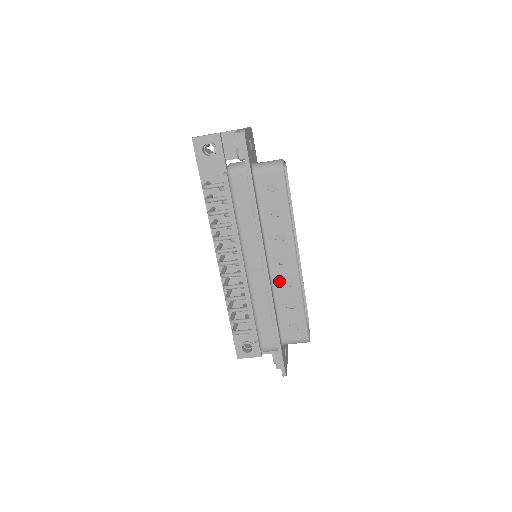
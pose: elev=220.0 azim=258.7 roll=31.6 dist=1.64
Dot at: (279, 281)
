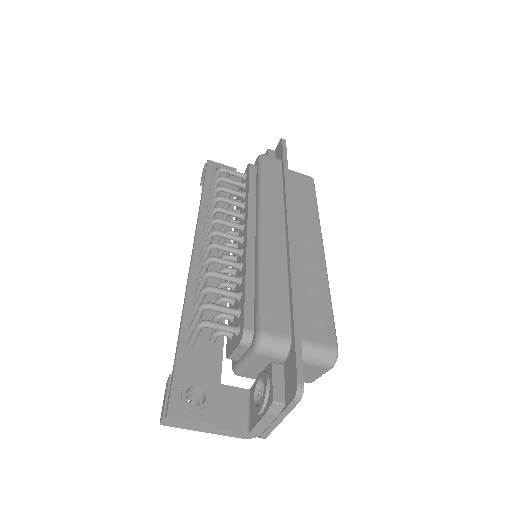
Dot at: (300, 260)
